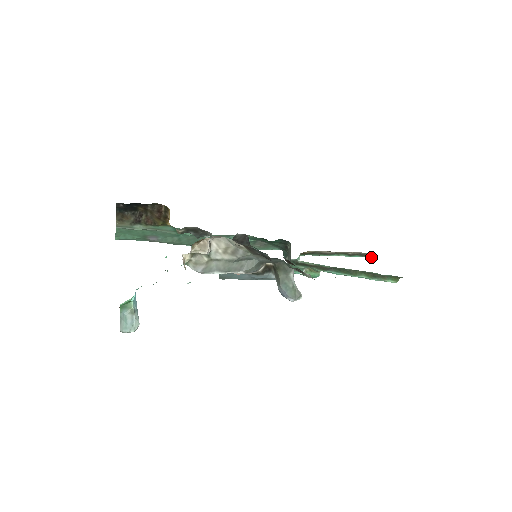
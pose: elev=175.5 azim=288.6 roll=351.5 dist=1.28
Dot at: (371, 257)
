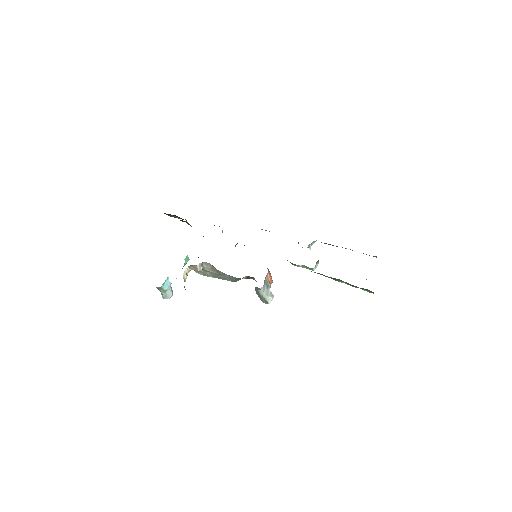
Dot at: (375, 256)
